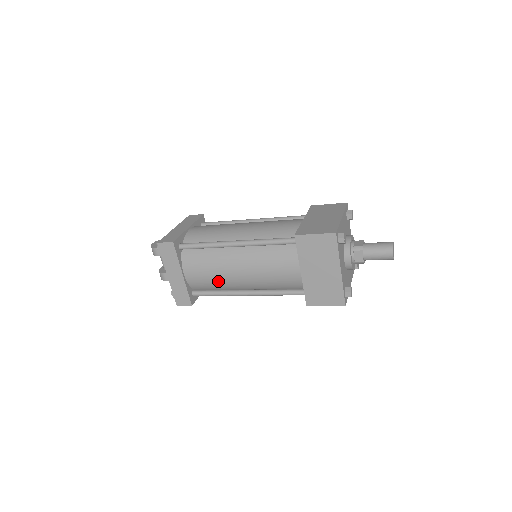
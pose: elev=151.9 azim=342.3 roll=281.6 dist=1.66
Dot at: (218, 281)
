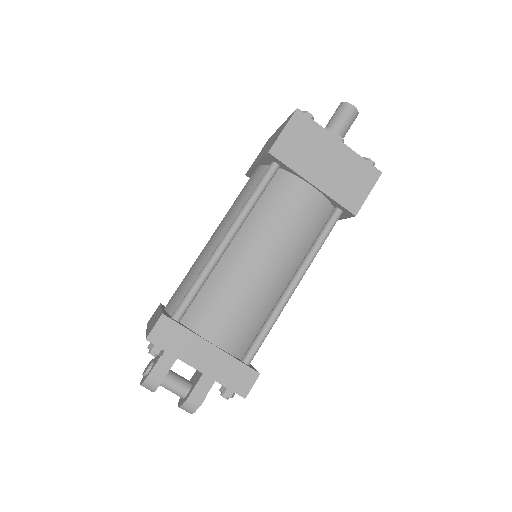
Dot at: (254, 304)
